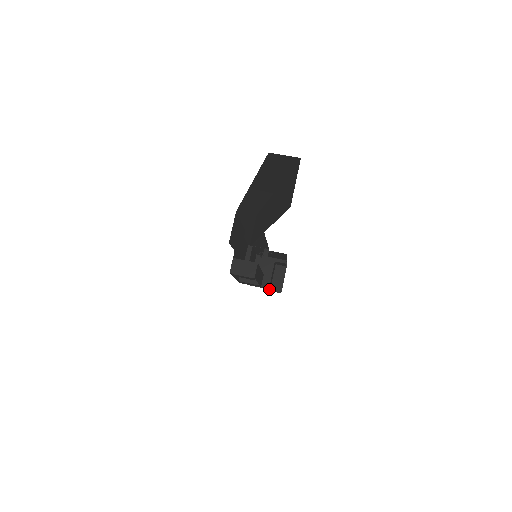
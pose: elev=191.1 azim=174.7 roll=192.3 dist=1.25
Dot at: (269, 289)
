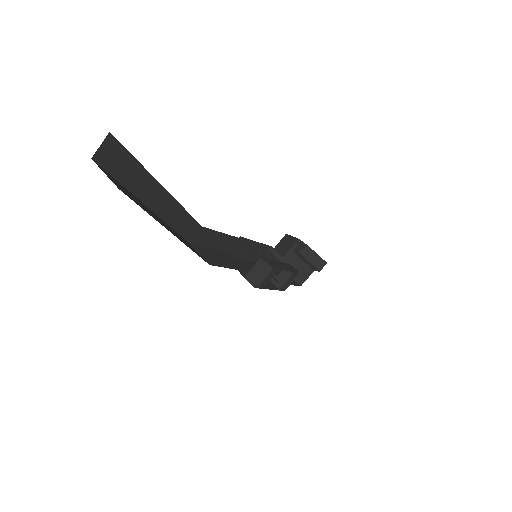
Dot at: occluded
